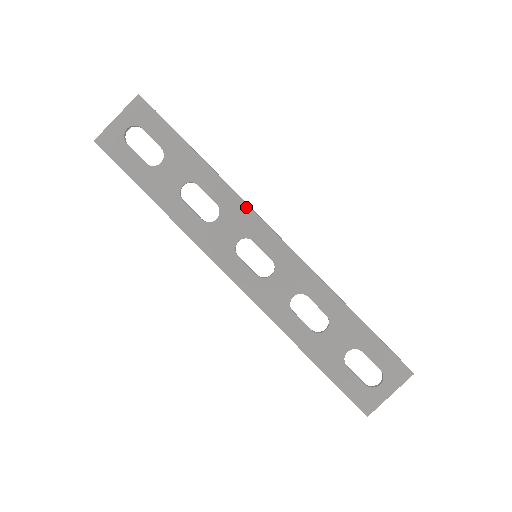
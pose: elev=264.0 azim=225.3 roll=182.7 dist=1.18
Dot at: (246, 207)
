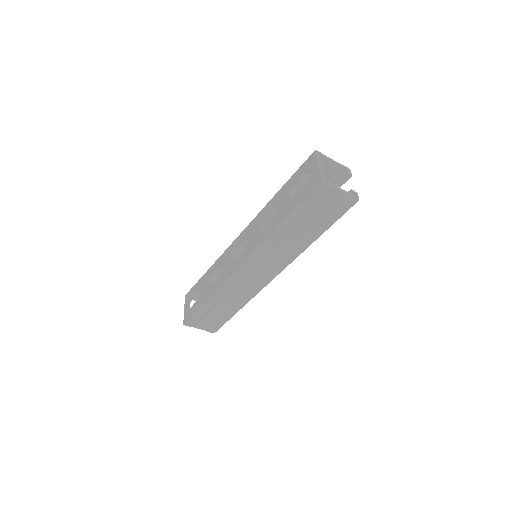
Dot at: (226, 251)
